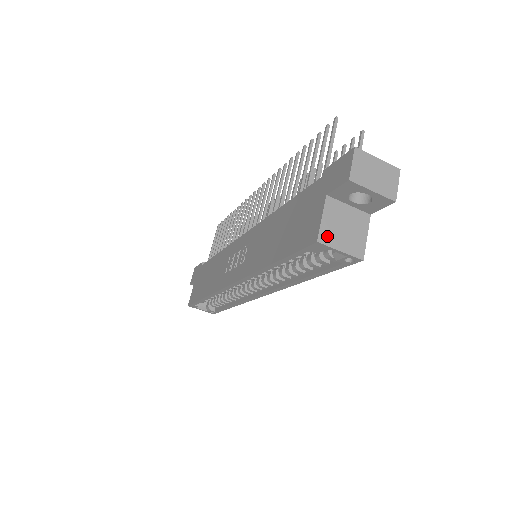
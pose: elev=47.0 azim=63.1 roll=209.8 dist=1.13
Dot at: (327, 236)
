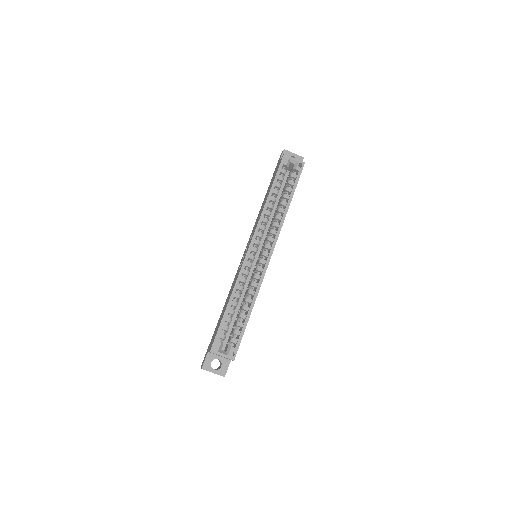
Dot at: (287, 157)
